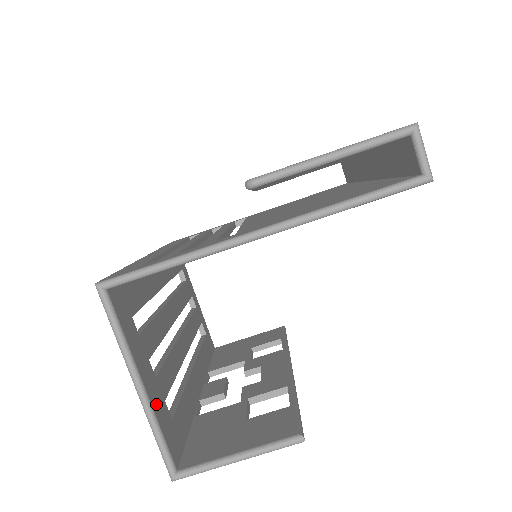
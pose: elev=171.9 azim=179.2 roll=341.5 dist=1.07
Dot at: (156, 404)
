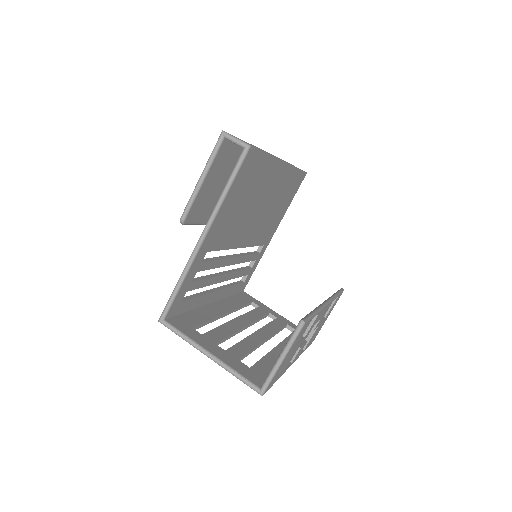
Dot at: (228, 361)
